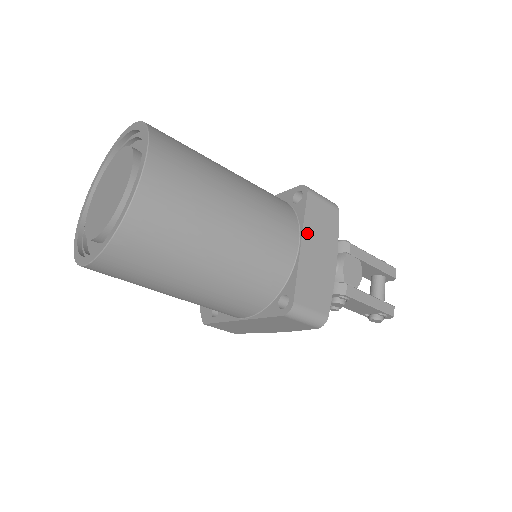
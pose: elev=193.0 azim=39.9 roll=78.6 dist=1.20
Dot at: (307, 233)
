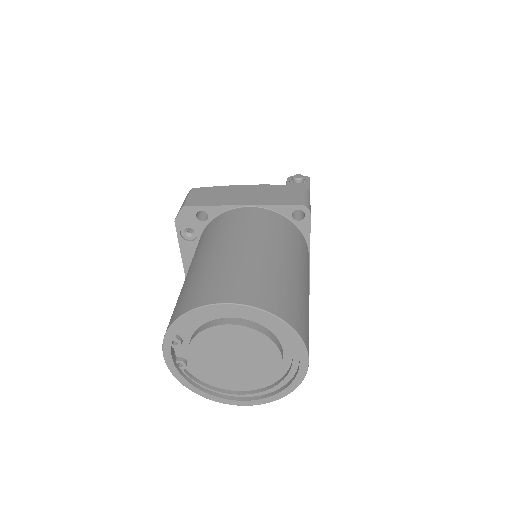
Dot at: occluded
